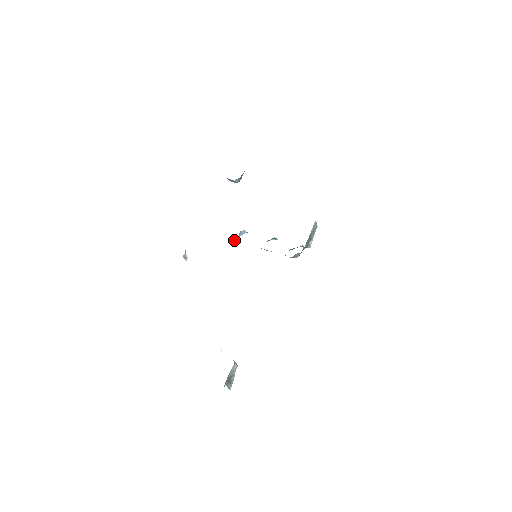
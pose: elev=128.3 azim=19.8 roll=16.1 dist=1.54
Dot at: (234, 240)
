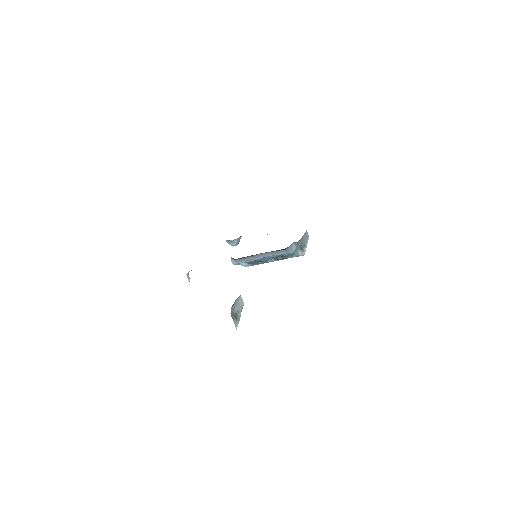
Dot at: (234, 262)
